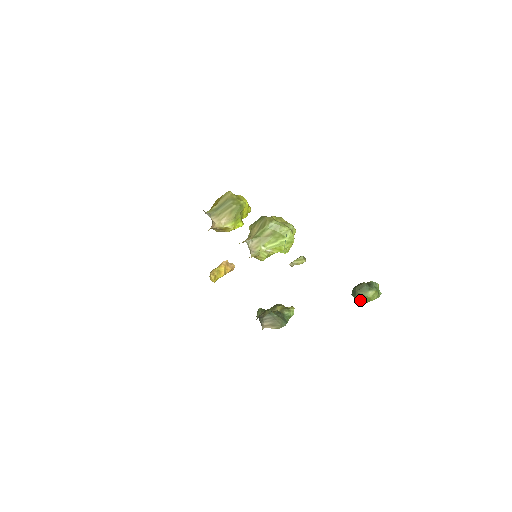
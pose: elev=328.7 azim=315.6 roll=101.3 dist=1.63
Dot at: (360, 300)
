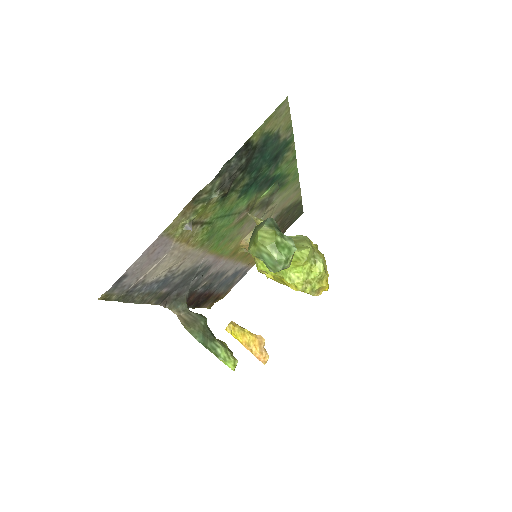
Dot at: (250, 244)
